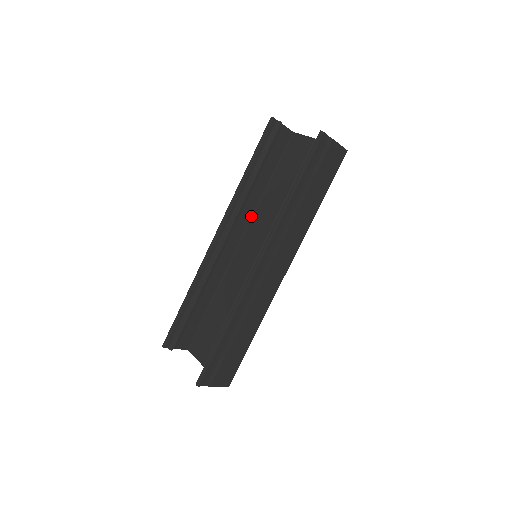
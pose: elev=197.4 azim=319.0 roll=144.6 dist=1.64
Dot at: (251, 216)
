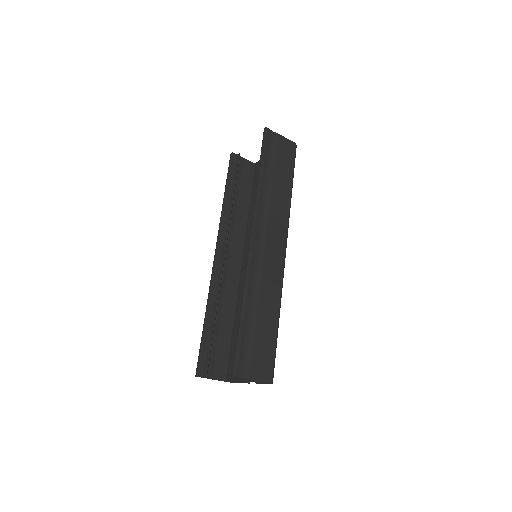
Dot at: (243, 236)
